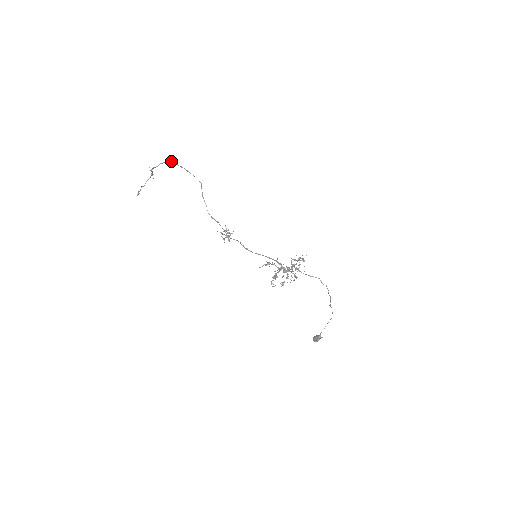
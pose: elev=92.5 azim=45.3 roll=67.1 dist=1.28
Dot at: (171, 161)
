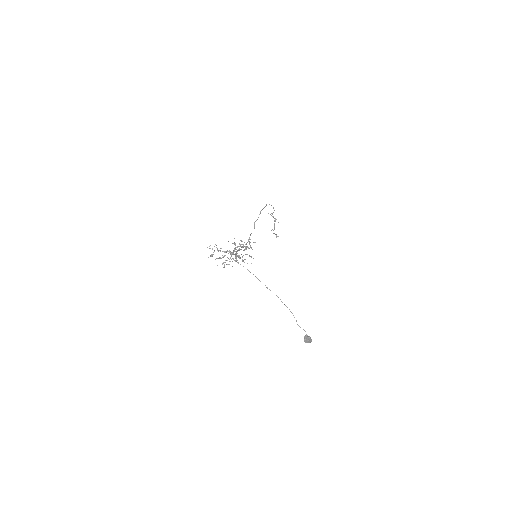
Dot at: occluded
